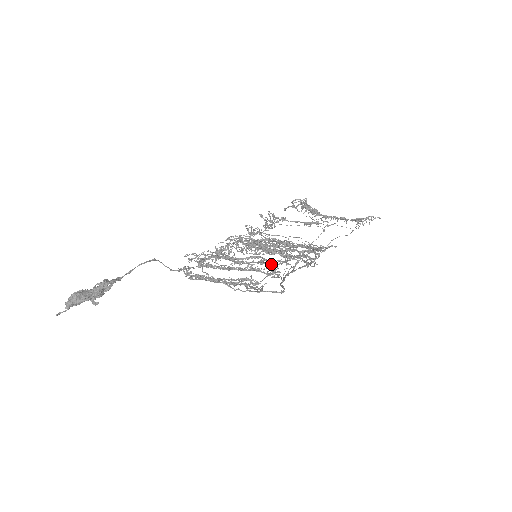
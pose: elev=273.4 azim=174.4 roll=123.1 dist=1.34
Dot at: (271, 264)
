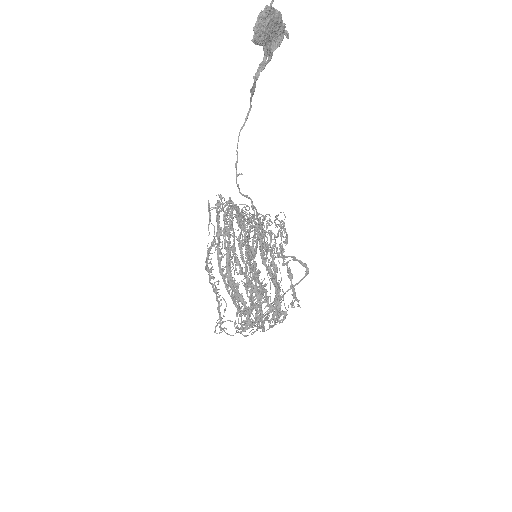
Dot at: occluded
